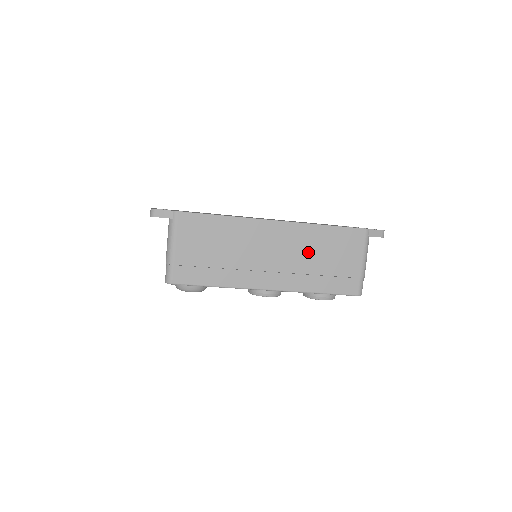
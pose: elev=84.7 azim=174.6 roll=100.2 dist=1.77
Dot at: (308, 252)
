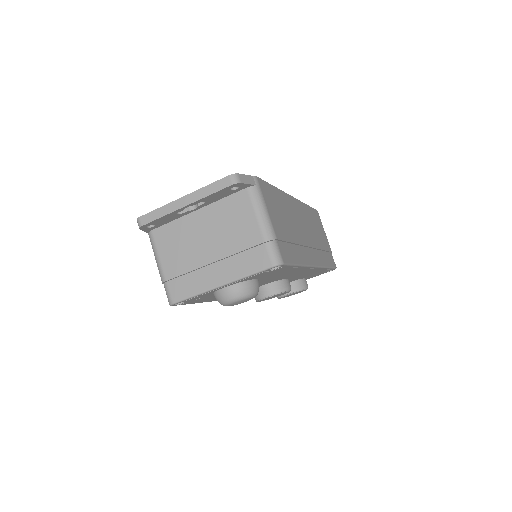
Dot at: (312, 229)
